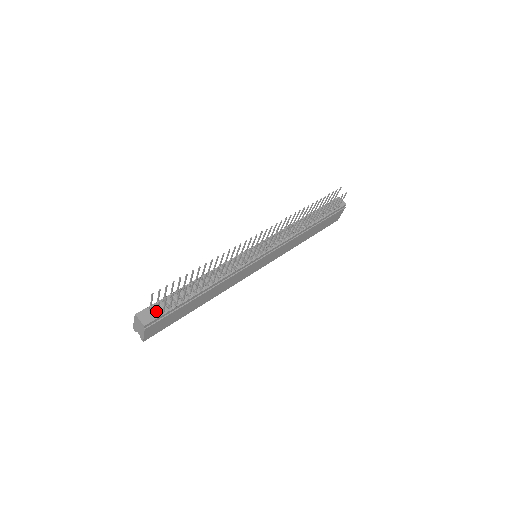
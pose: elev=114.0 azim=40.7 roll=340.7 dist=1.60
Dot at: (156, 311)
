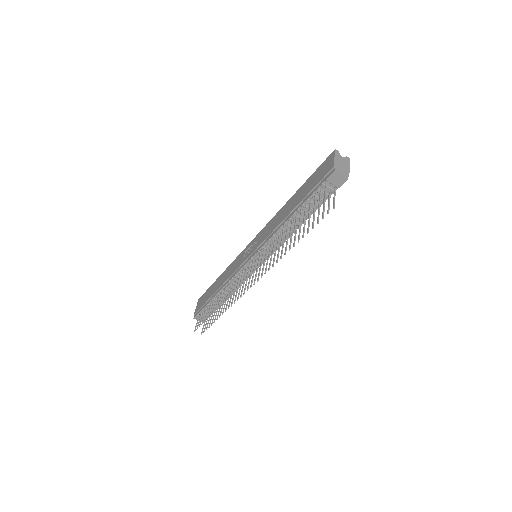
Dot at: (204, 322)
